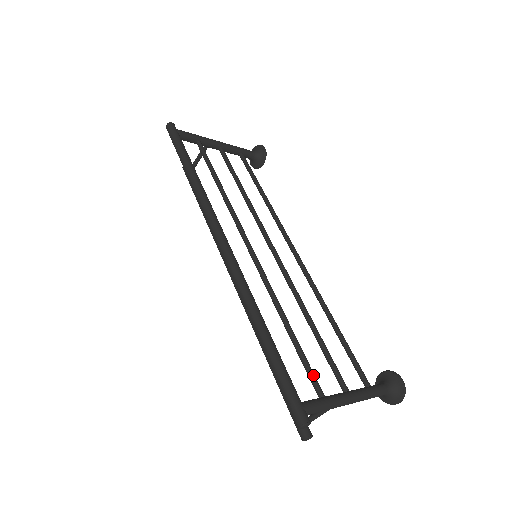
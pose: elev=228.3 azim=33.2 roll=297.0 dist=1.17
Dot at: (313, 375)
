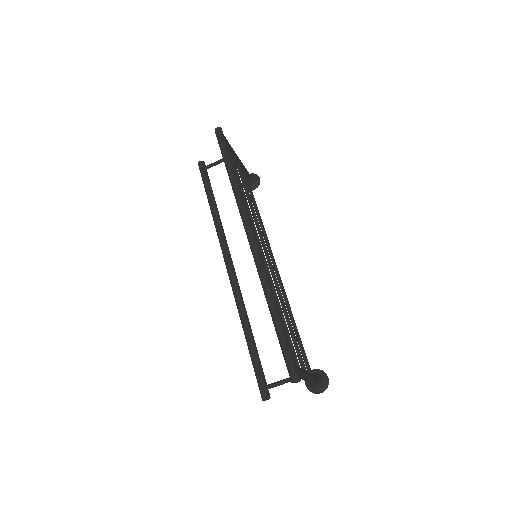
Dot at: (295, 352)
